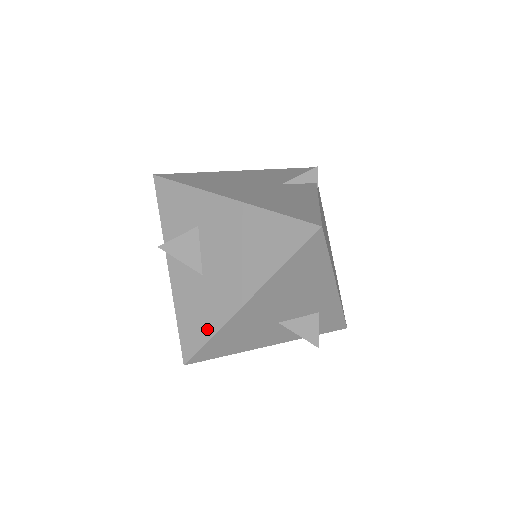
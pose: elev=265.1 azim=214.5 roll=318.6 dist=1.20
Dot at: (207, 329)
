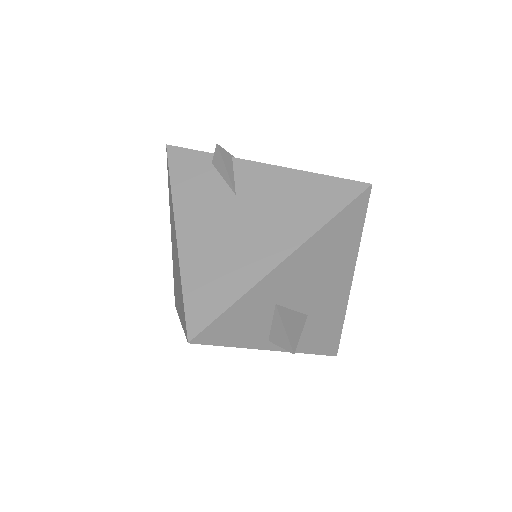
Dot at: (337, 326)
